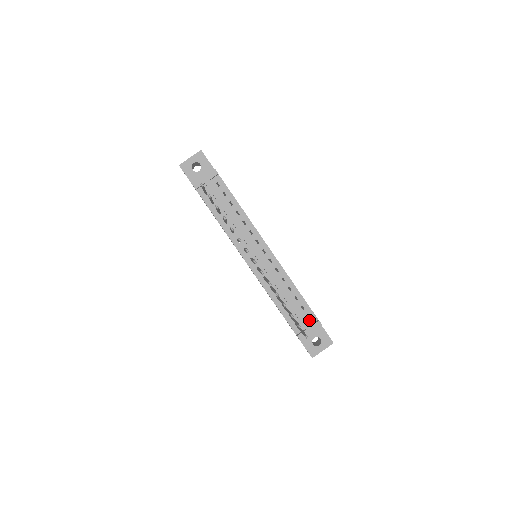
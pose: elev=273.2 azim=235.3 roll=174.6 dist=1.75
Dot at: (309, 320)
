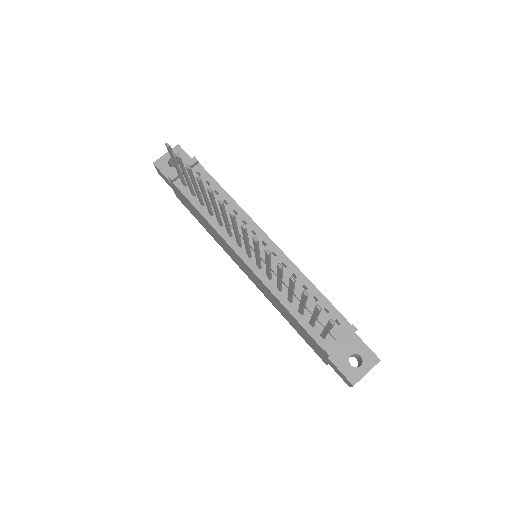
Dot at: (338, 327)
